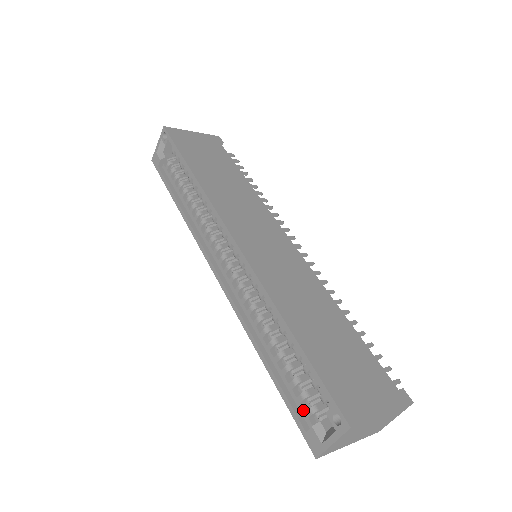
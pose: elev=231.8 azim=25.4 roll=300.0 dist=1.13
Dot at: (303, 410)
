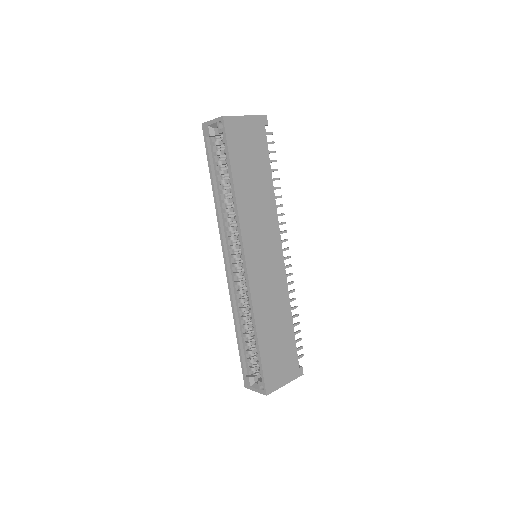
Dot at: (248, 366)
